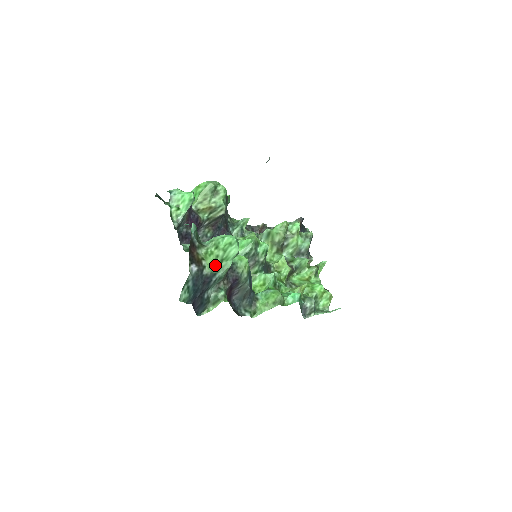
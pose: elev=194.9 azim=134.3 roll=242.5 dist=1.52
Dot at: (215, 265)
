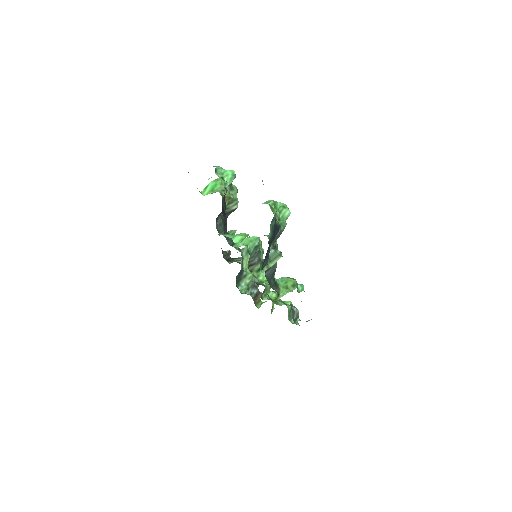
Dot at: (277, 220)
